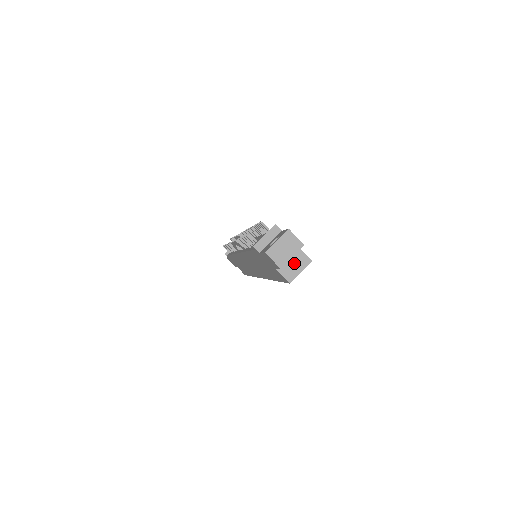
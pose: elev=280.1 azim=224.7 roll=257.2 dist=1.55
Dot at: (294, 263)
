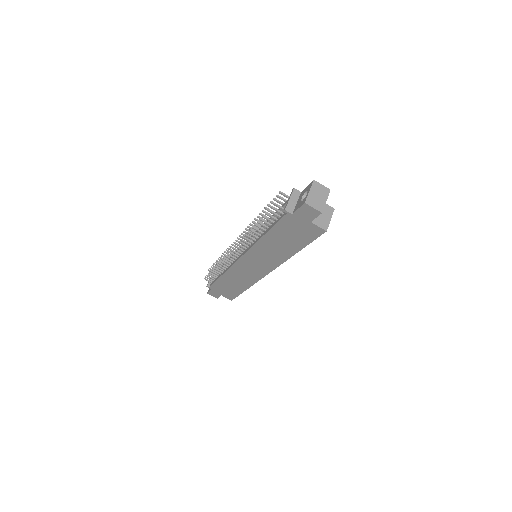
Dot at: (322, 214)
